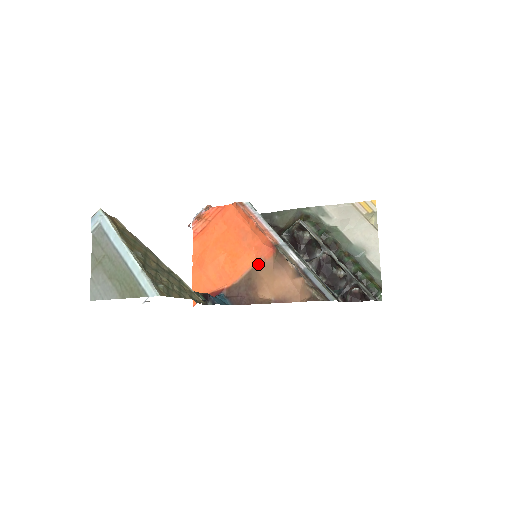
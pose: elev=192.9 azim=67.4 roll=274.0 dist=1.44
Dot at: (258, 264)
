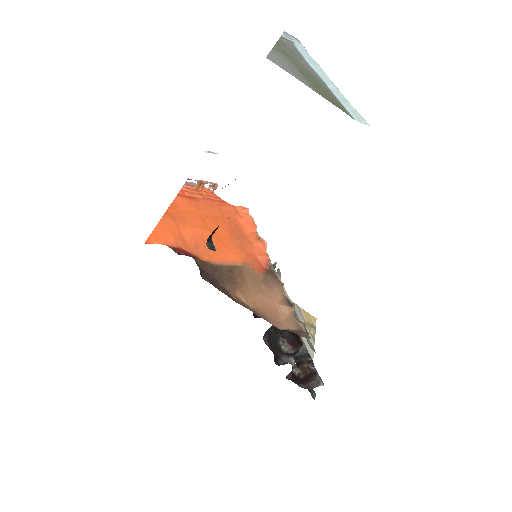
Dot at: (245, 267)
